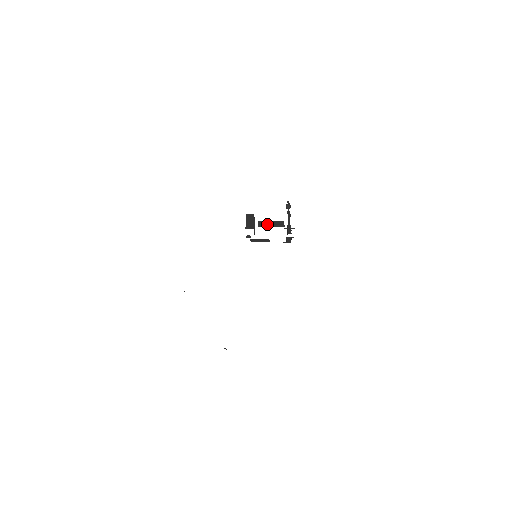
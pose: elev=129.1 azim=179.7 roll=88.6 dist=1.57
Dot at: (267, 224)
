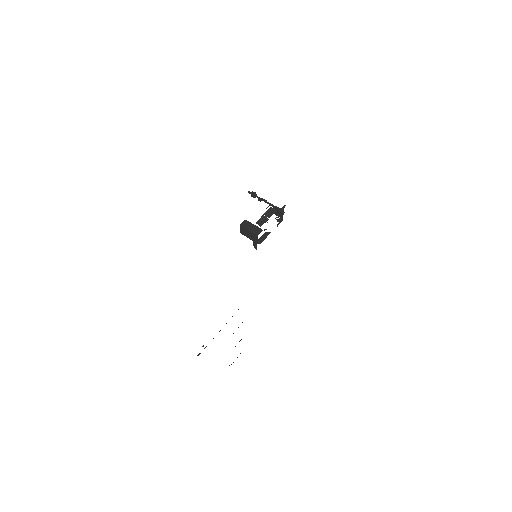
Dot at: (264, 219)
